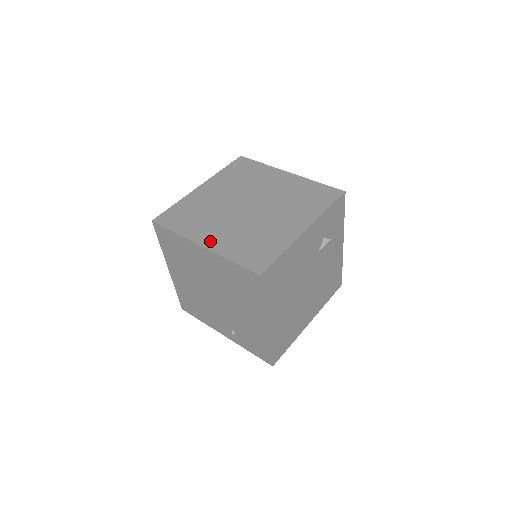
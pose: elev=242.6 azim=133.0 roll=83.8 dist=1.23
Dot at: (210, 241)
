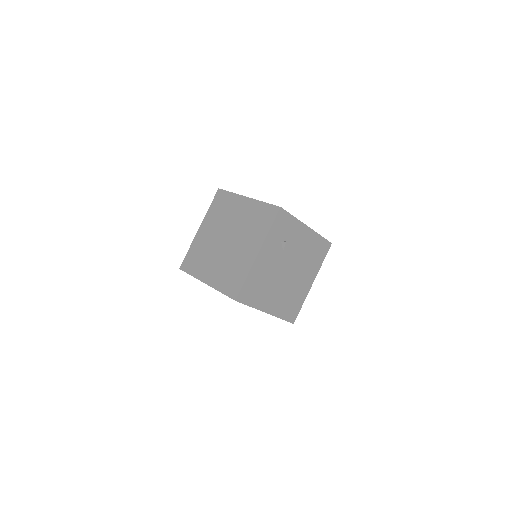
Dot at: (209, 278)
